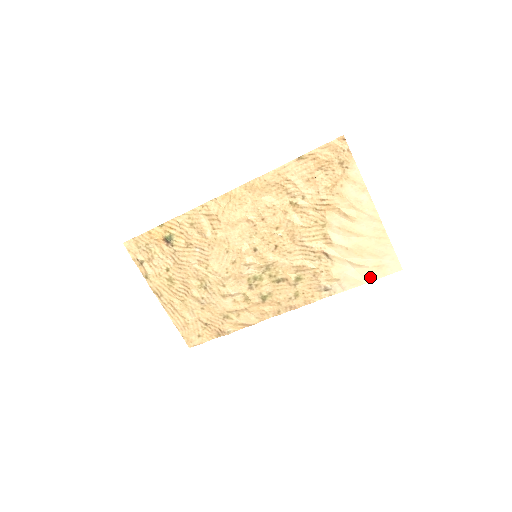
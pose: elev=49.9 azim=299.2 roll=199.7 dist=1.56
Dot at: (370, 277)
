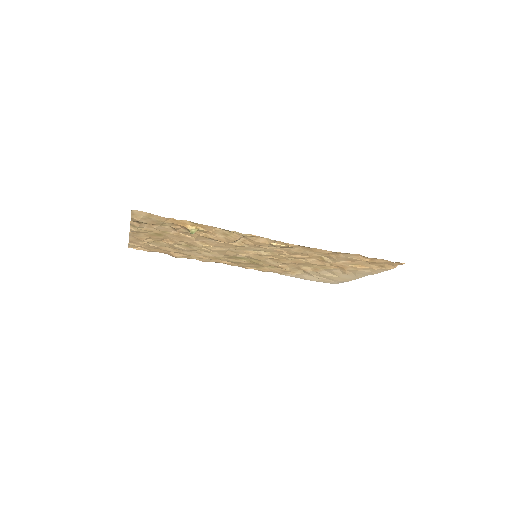
Dot at: (314, 280)
